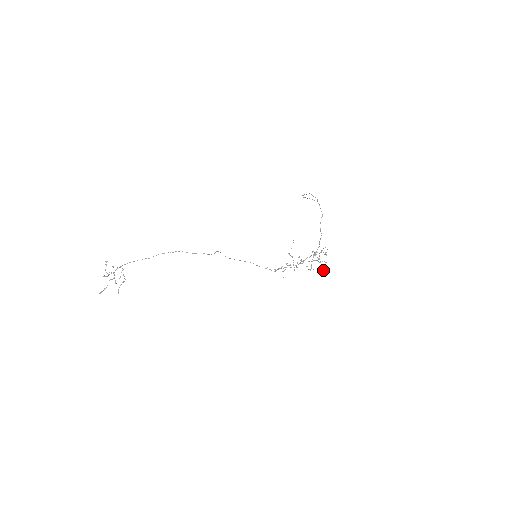
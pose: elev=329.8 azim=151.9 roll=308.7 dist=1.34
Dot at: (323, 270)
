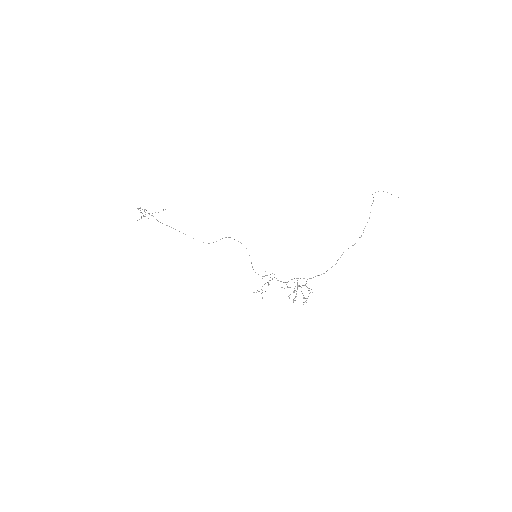
Dot at: (306, 298)
